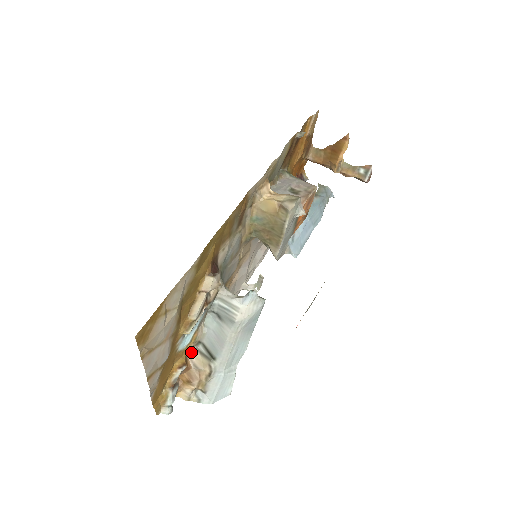
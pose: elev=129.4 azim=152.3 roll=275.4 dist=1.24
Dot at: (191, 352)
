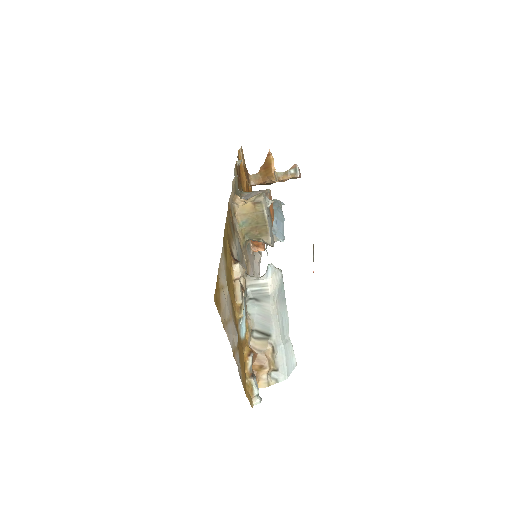
Dot at: (250, 342)
